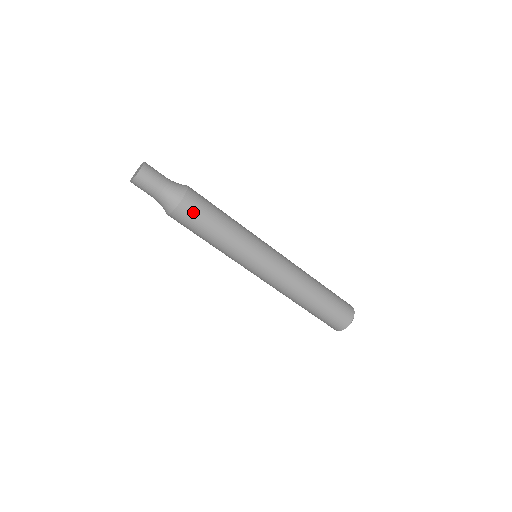
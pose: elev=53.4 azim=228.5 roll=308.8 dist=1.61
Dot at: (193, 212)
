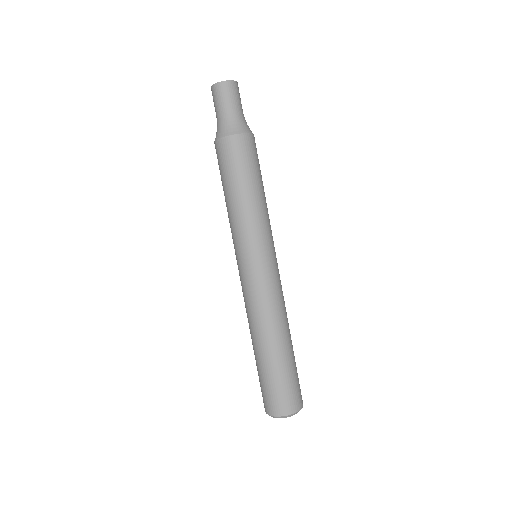
Dot at: (252, 152)
